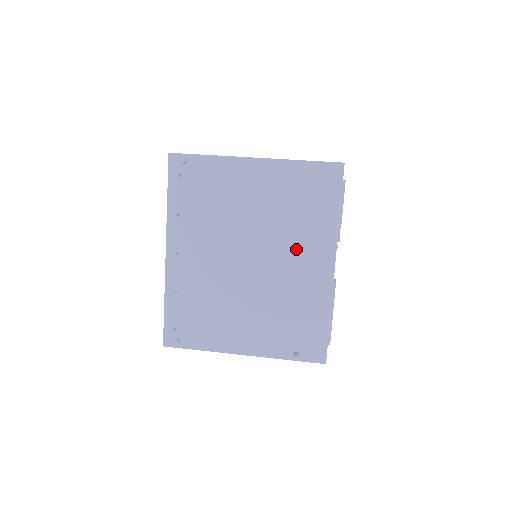
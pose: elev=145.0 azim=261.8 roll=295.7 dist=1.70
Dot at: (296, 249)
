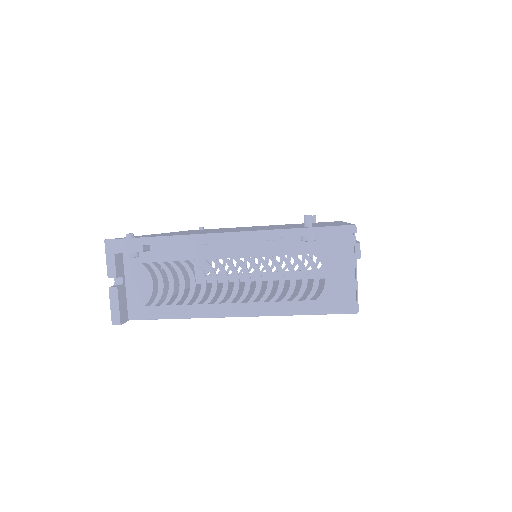
Dot at: occluded
